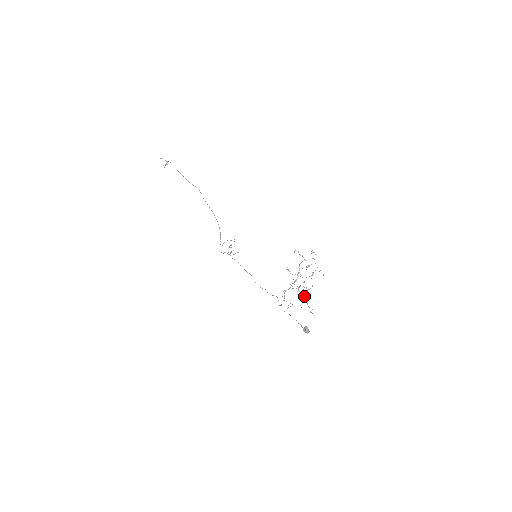
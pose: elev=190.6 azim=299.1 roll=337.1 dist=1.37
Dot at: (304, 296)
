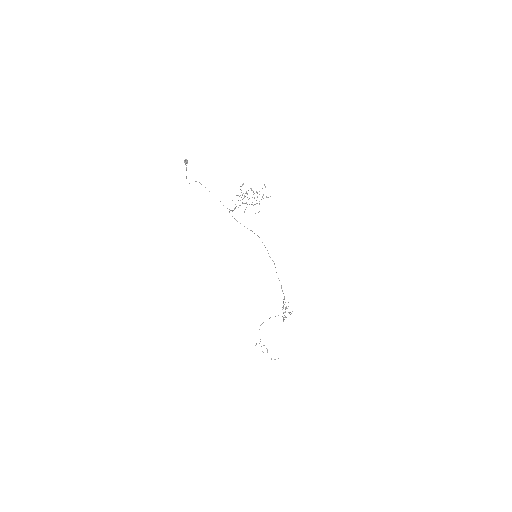
Dot at: (242, 195)
